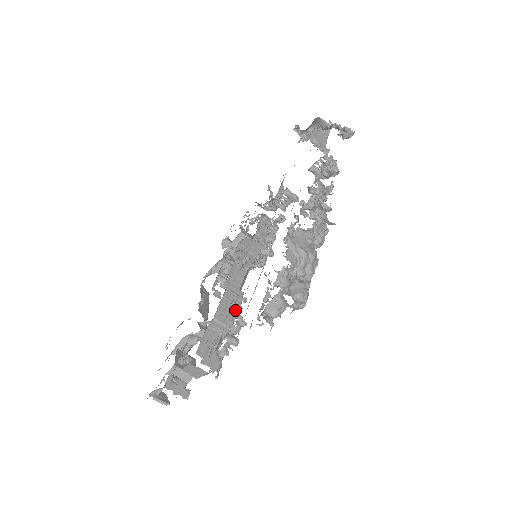
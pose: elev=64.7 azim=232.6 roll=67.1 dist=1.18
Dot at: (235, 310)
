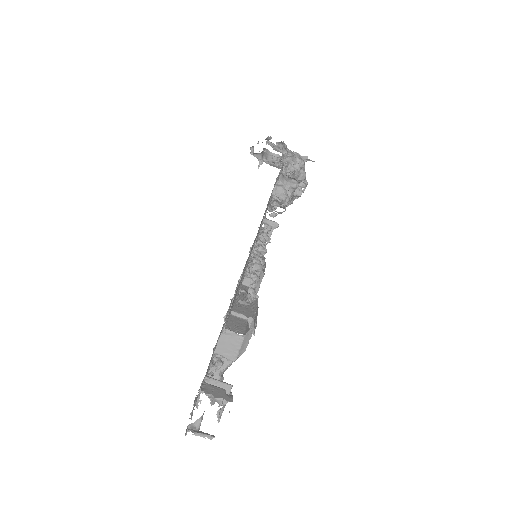
Dot at: (253, 305)
